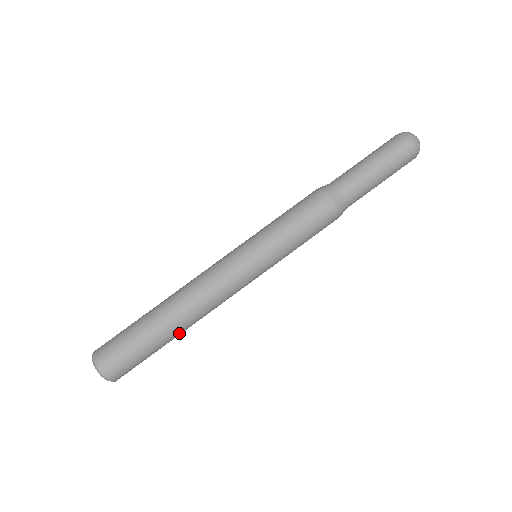
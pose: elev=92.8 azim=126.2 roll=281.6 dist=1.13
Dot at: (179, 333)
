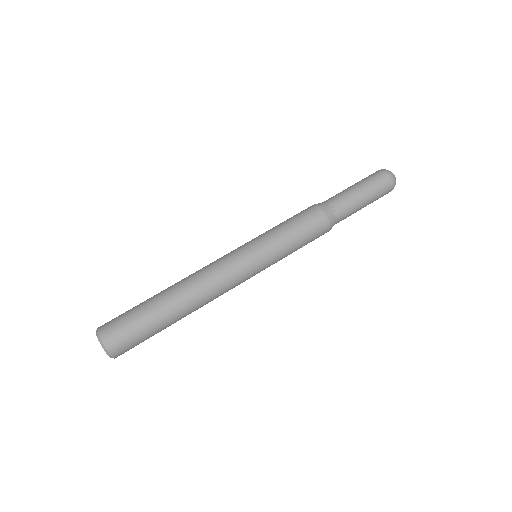
Dot at: (174, 303)
